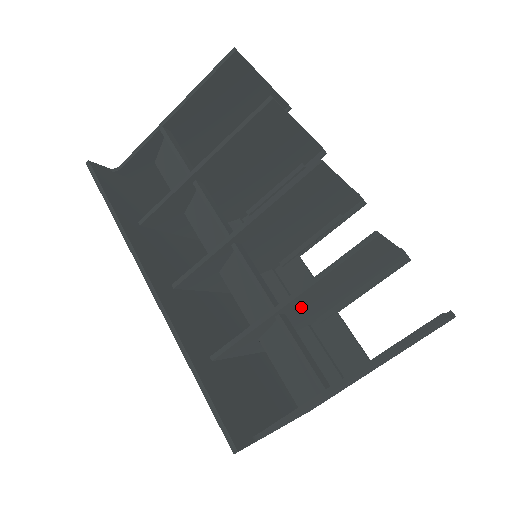
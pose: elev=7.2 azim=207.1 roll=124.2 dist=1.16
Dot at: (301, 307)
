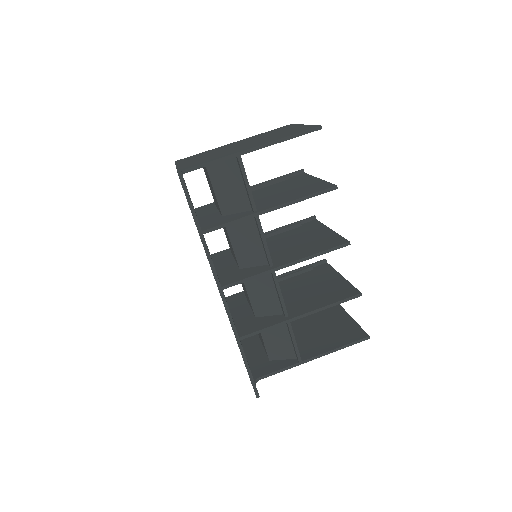
Dot at: occluded
